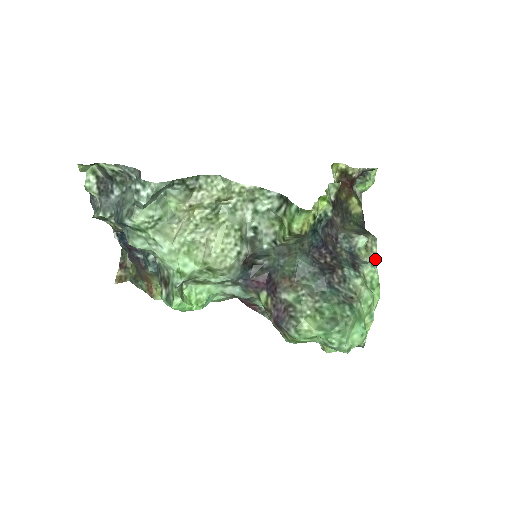
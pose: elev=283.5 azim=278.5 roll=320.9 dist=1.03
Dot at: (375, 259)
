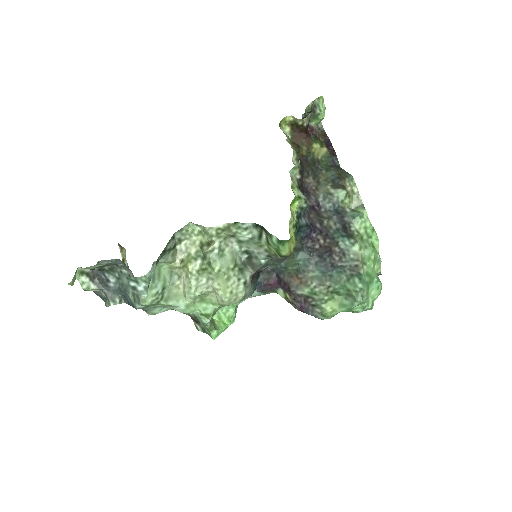
Dot at: (360, 200)
